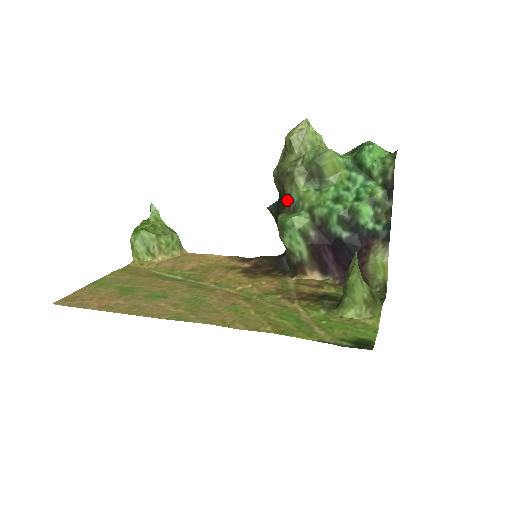
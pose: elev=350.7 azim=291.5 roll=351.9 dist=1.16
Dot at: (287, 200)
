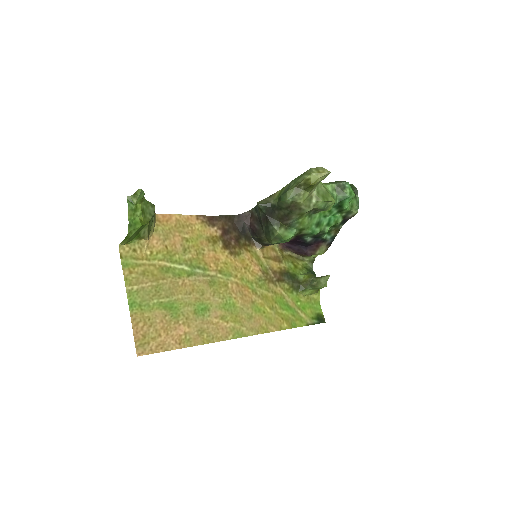
Dot at: (288, 220)
